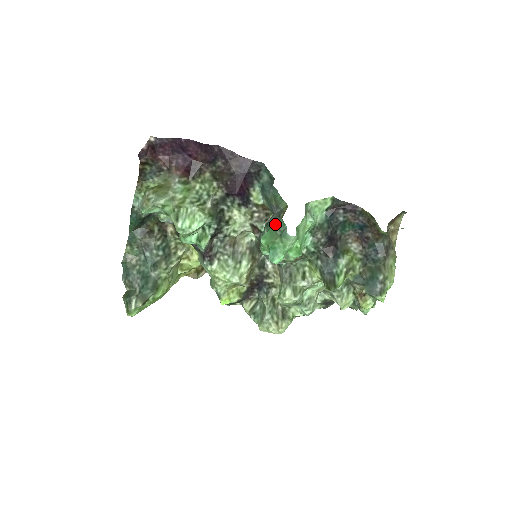
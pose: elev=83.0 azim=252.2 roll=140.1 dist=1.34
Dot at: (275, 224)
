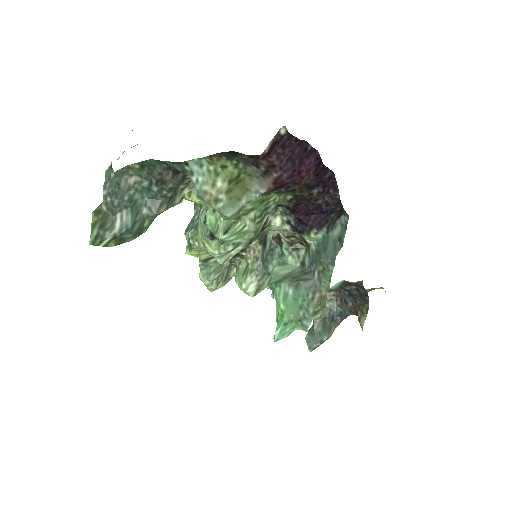
Dot at: (305, 303)
